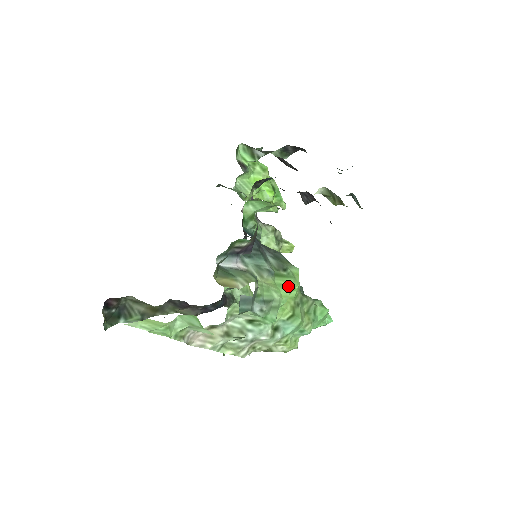
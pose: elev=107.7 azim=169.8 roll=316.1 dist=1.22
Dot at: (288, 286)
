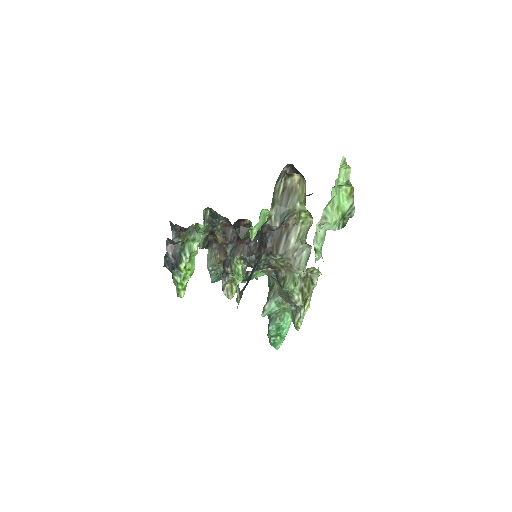
Dot at: occluded
